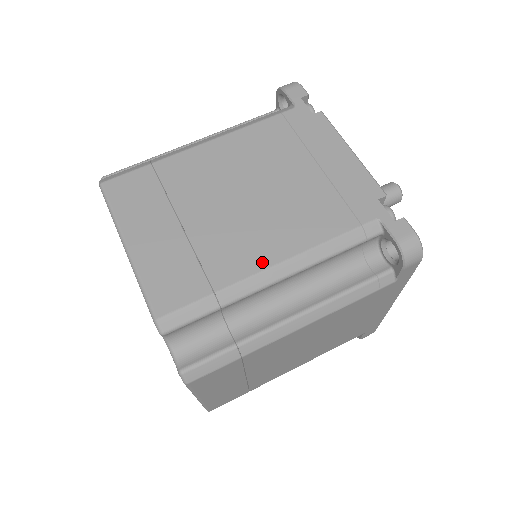
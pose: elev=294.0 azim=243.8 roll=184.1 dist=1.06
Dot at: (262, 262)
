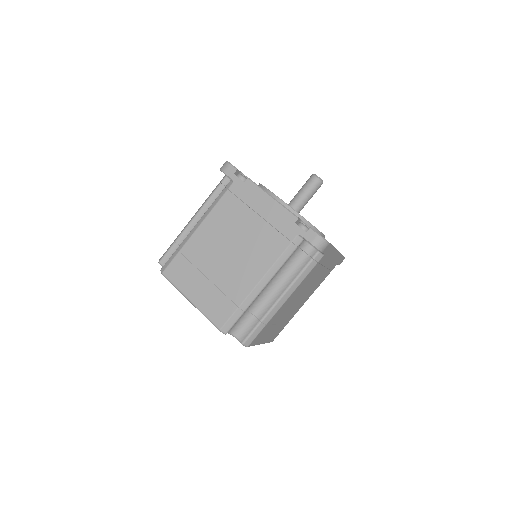
Dot at: (253, 283)
